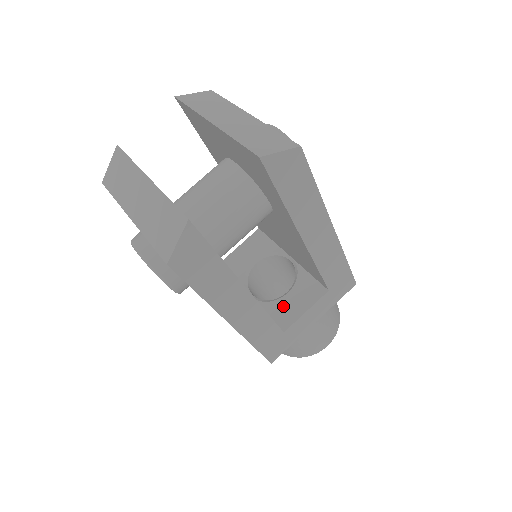
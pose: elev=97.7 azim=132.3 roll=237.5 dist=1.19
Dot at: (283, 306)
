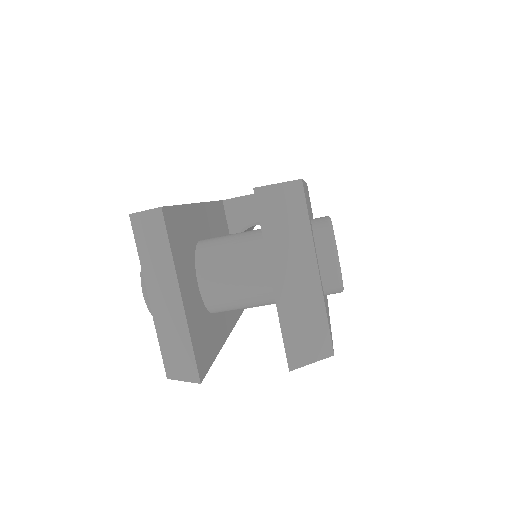
Dot at: occluded
